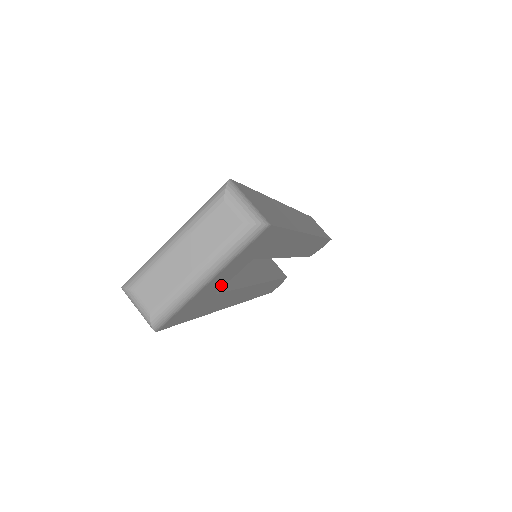
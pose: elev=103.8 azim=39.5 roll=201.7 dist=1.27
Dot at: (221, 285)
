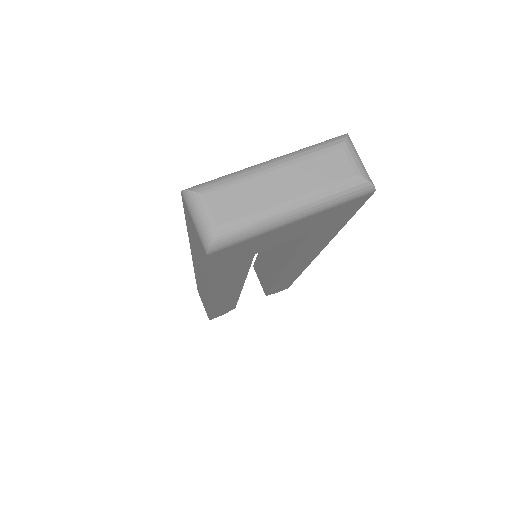
Dot at: (272, 244)
